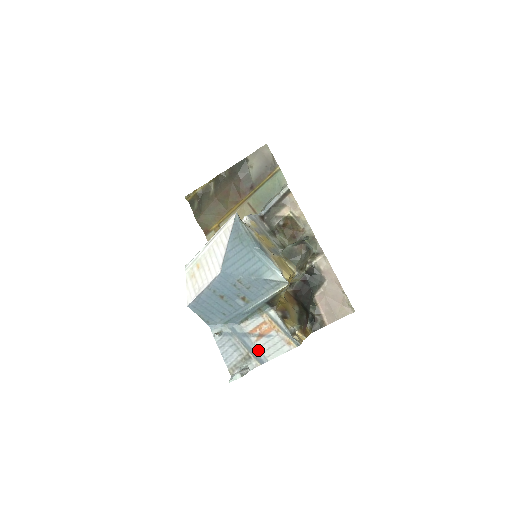
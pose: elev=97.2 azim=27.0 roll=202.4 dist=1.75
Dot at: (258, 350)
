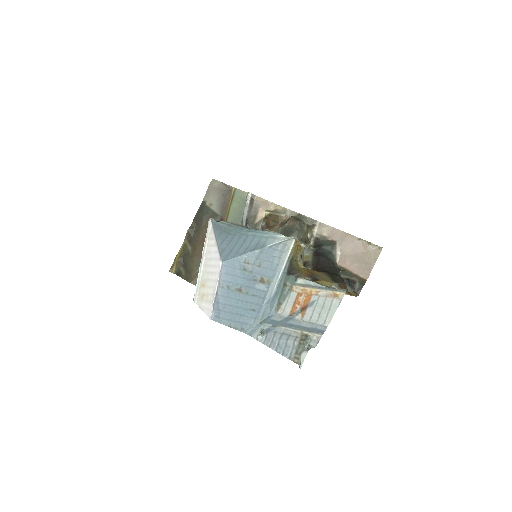
Dot at: (310, 324)
